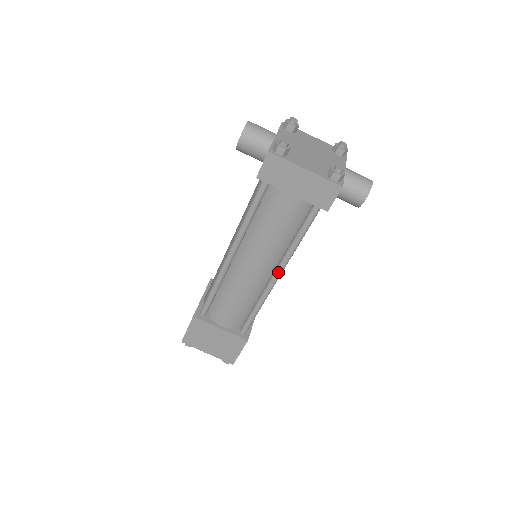
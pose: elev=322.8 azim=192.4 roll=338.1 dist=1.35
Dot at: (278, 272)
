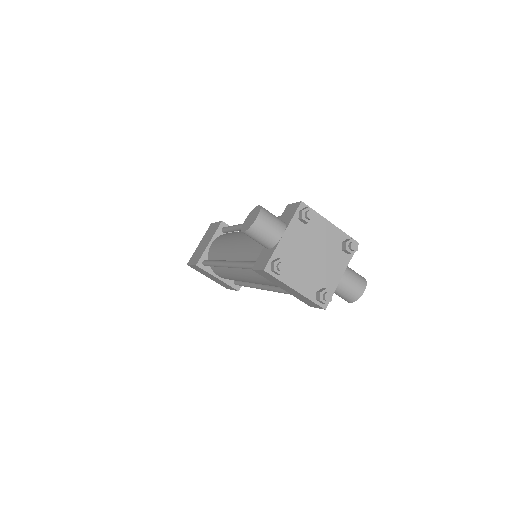
Dot at: (267, 290)
